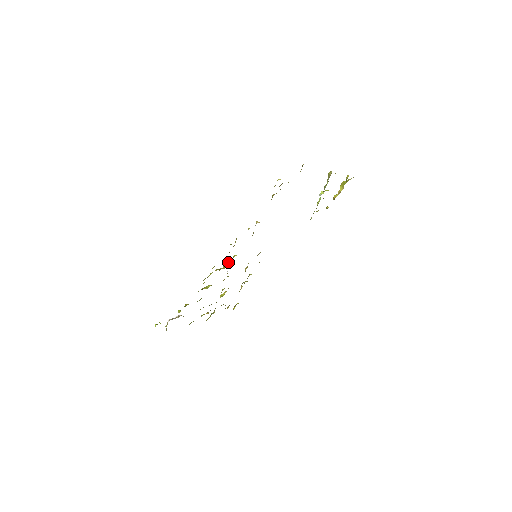
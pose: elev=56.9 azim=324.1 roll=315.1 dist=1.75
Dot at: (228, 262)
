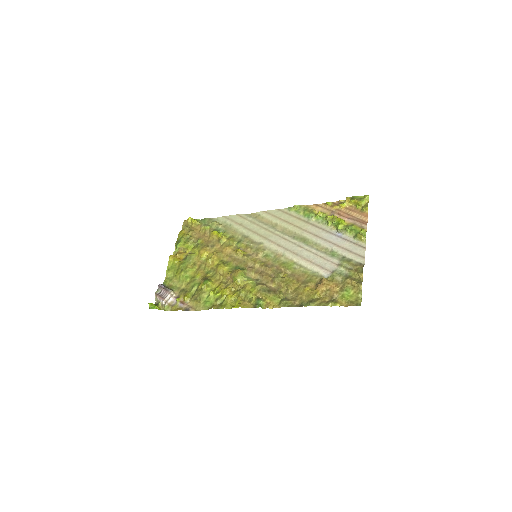
Dot at: (239, 283)
